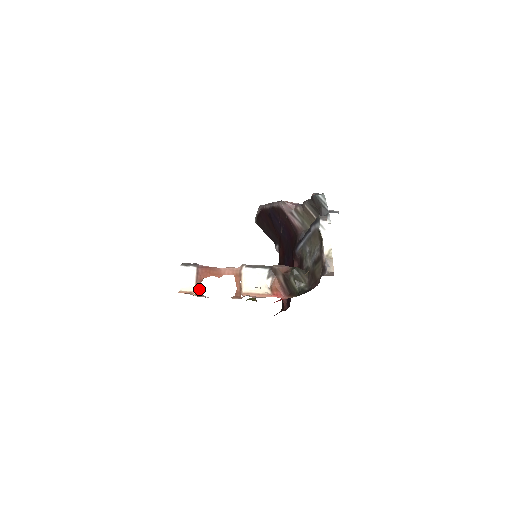
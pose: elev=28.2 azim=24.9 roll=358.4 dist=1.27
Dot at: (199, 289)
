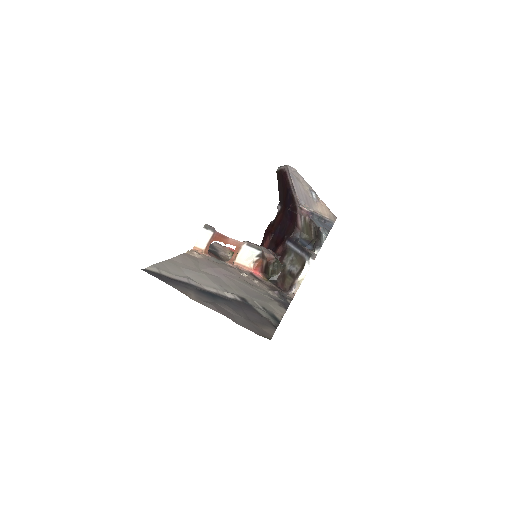
Dot at: (208, 249)
